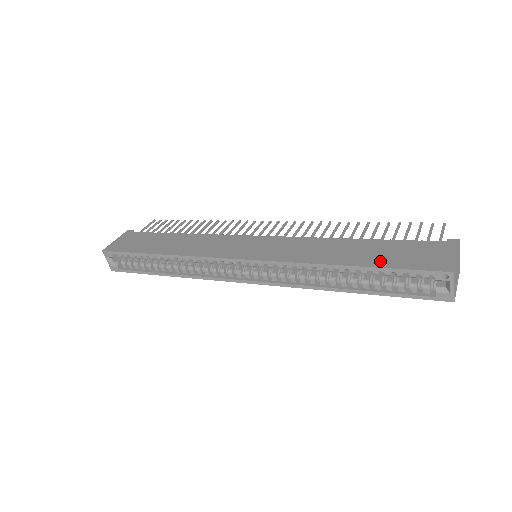
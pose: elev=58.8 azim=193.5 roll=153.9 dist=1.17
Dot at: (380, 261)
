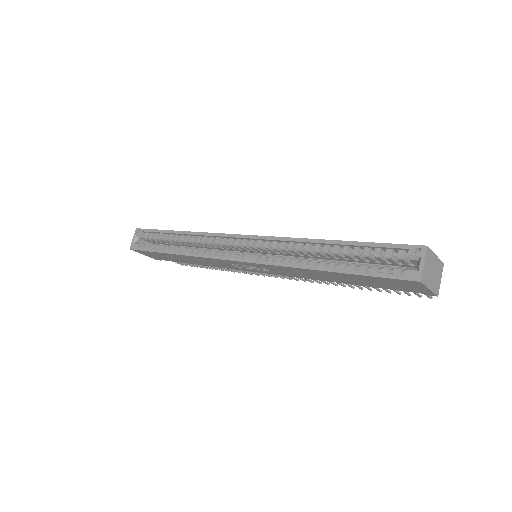
Dot at: occluded
